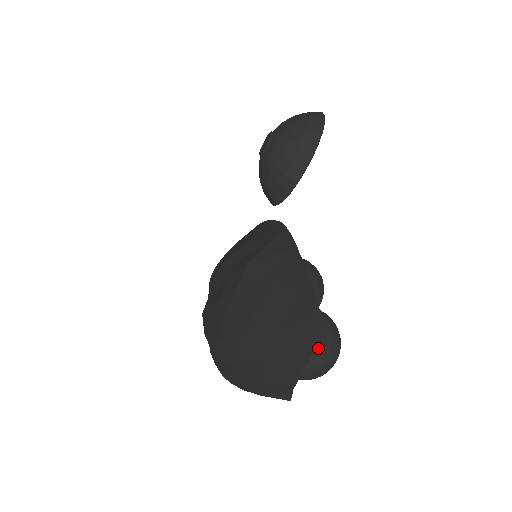
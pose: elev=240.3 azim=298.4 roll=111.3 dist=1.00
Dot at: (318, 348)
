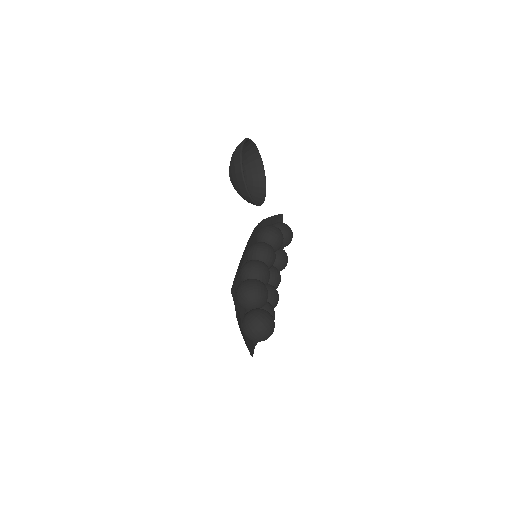
Dot at: (254, 334)
